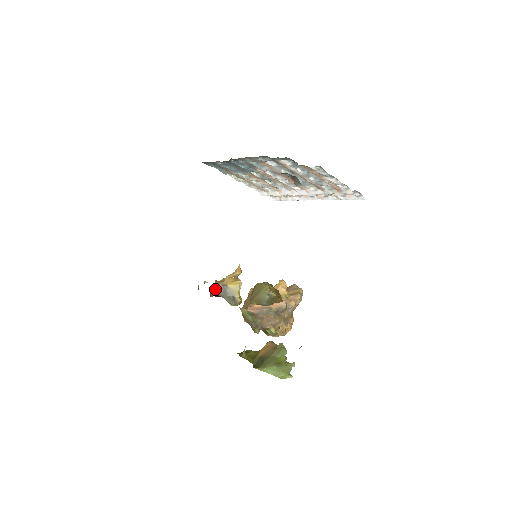
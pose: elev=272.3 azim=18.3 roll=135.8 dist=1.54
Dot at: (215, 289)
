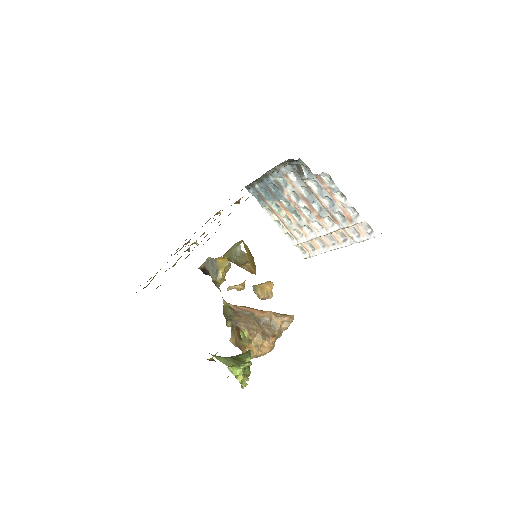
Dot at: (205, 262)
